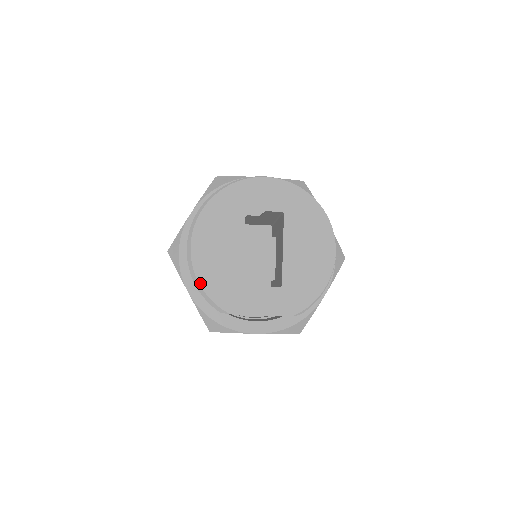
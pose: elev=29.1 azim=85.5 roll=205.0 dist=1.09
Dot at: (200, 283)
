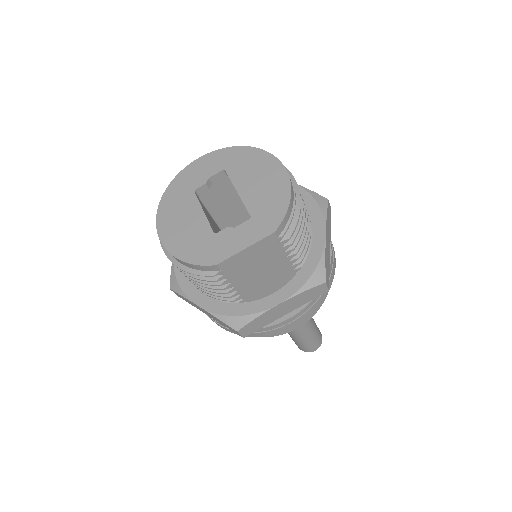
Dot at: (178, 258)
